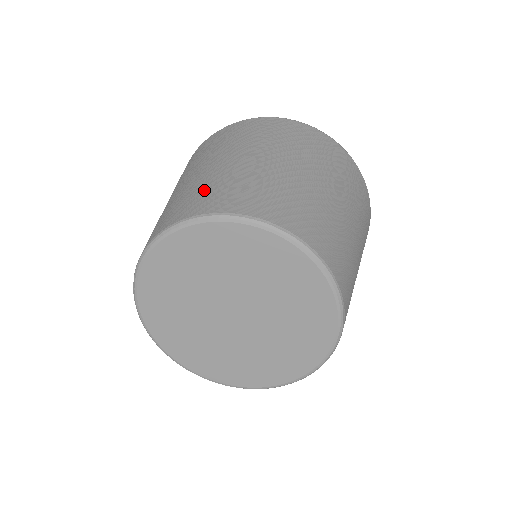
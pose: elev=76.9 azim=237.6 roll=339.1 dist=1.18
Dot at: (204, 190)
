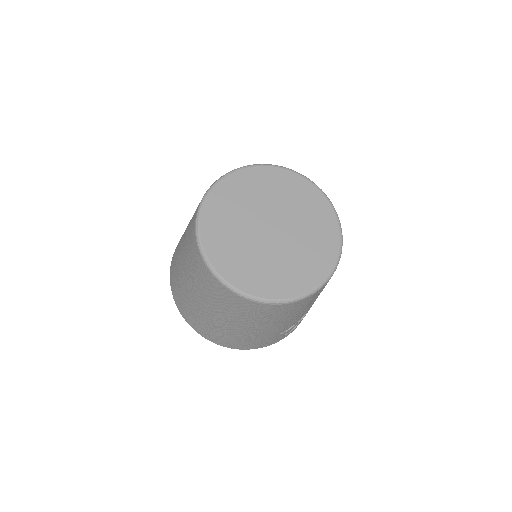
Dot at: occluded
